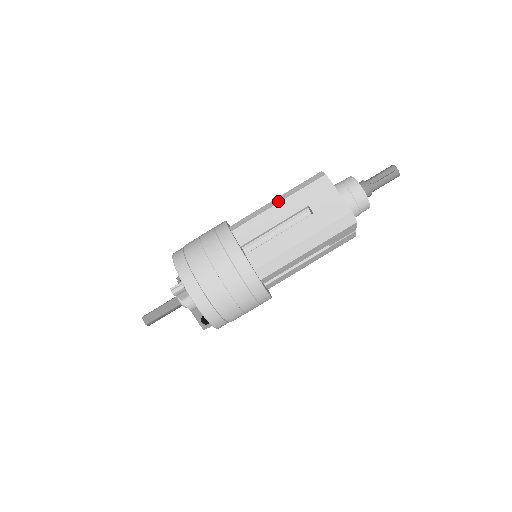
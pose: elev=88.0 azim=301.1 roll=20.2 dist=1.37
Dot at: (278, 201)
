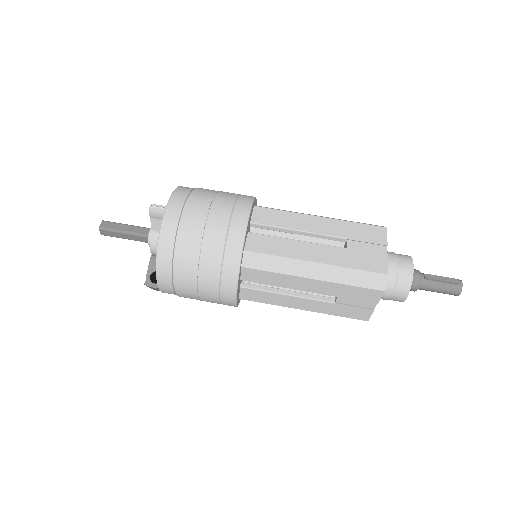
Dot at: (321, 216)
